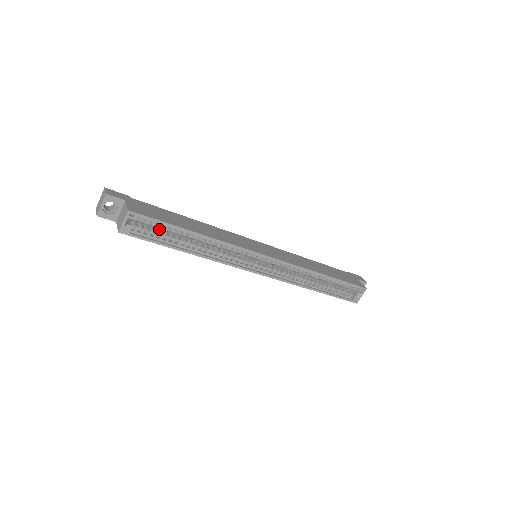
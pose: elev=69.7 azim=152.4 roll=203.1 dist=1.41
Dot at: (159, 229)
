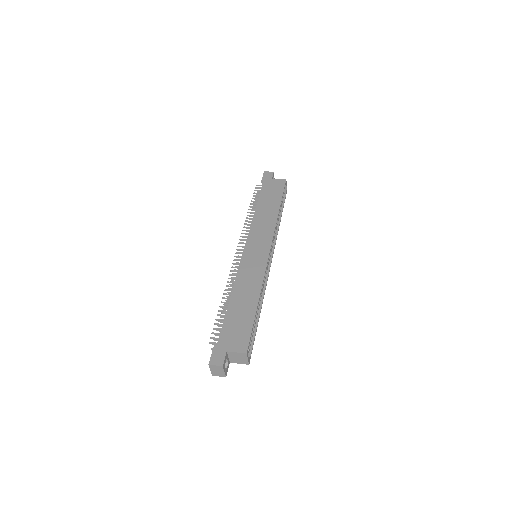
Dot at: occluded
